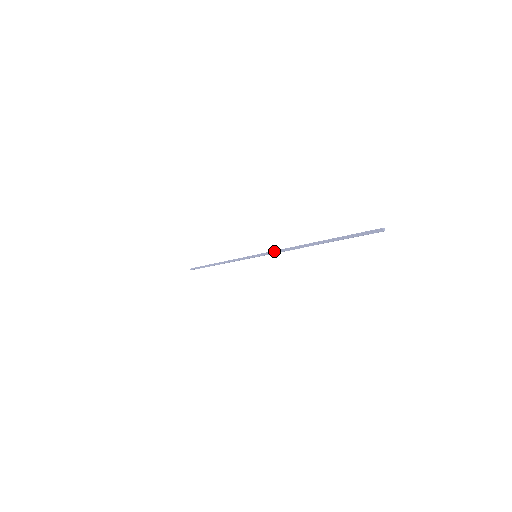
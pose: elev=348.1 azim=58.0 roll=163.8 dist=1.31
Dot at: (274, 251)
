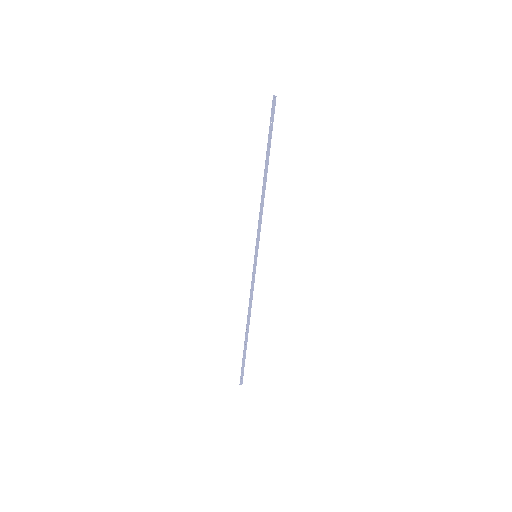
Dot at: (258, 224)
